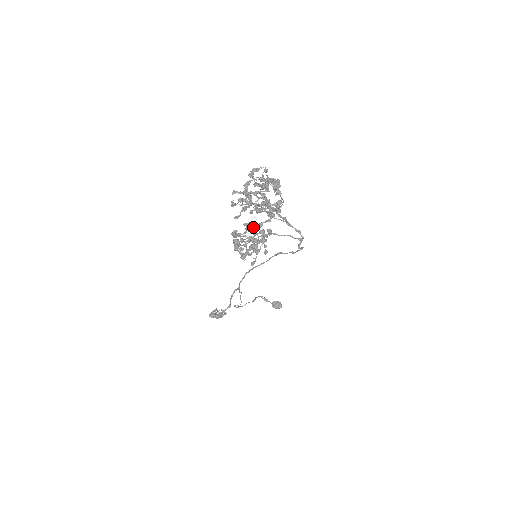
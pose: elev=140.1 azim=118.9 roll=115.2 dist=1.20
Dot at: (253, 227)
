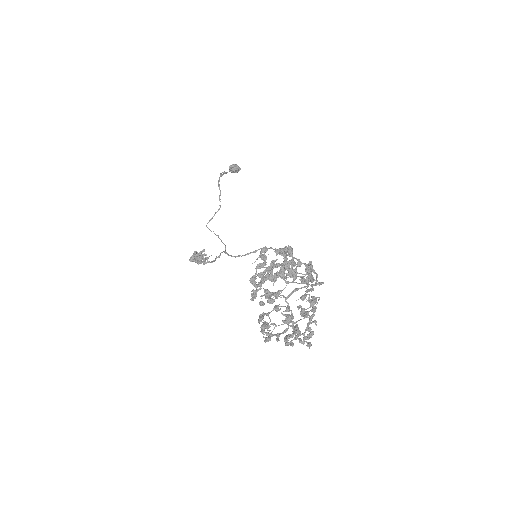
Dot at: occluded
